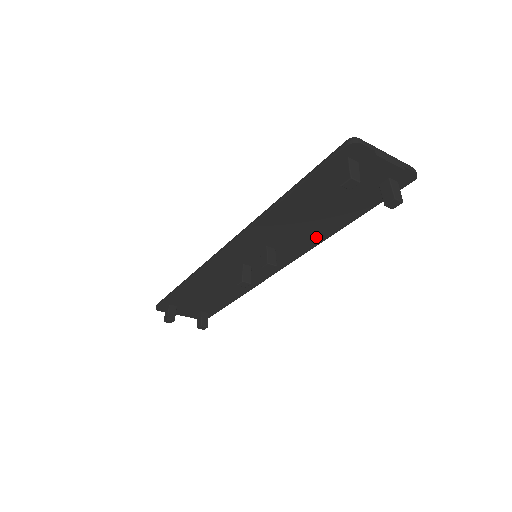
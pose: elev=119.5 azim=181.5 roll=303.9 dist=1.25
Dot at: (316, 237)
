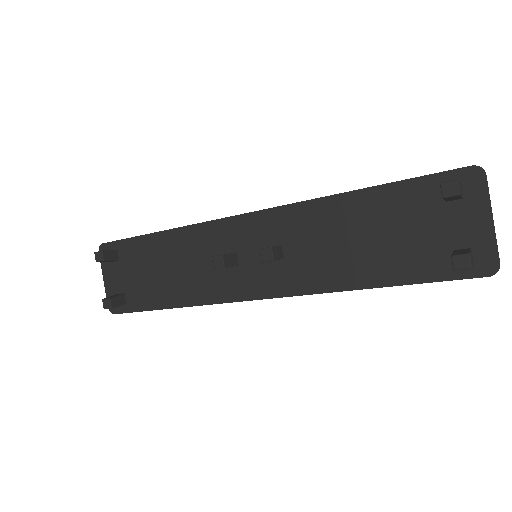
Dot at: (332, 278)
